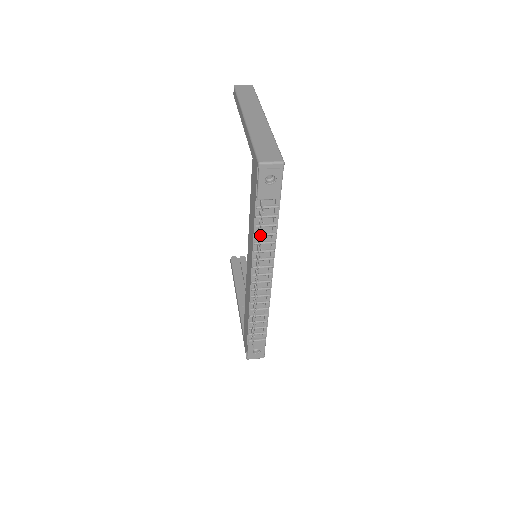
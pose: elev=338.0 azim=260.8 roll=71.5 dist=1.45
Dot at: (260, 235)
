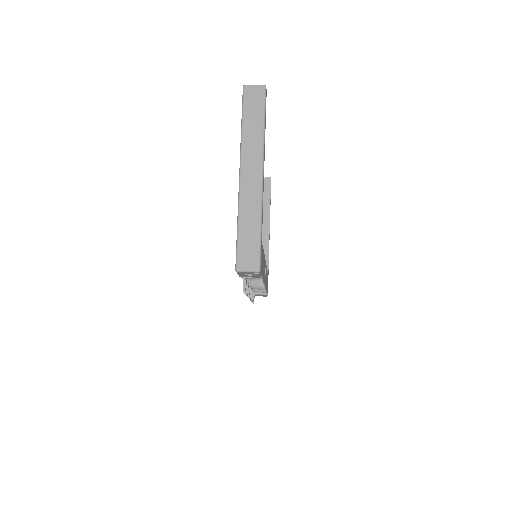
Dot at: occluded
